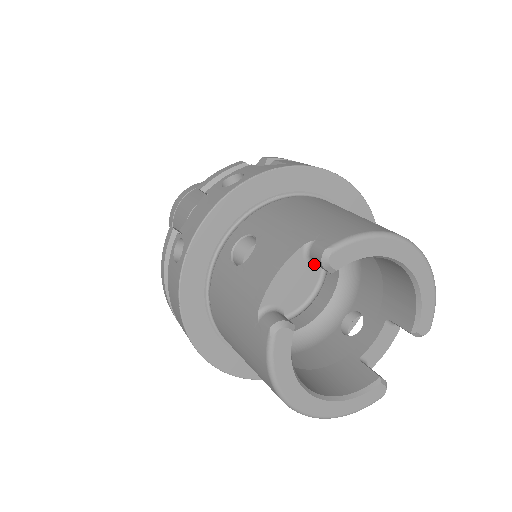
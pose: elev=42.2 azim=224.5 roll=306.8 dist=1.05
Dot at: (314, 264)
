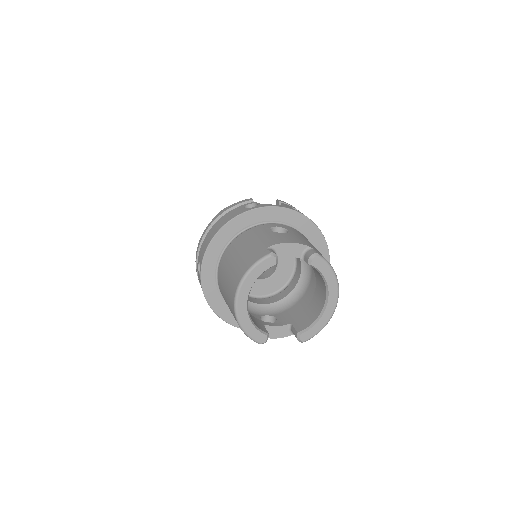
Dot at: (303, 257)
